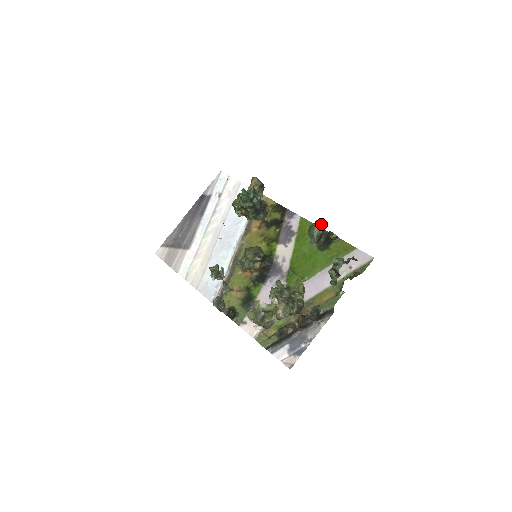
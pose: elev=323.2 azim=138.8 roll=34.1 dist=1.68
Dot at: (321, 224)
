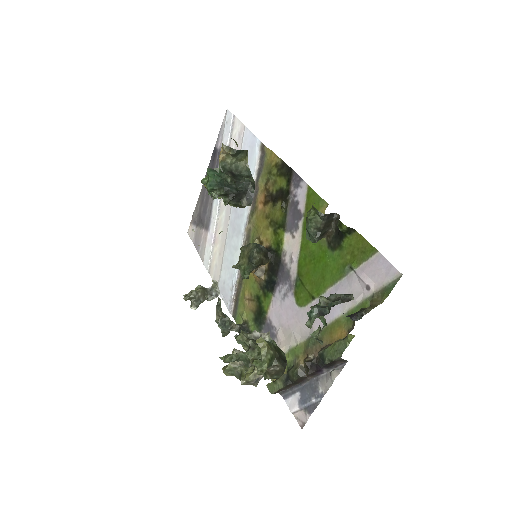
Dot at: (317, 213)
